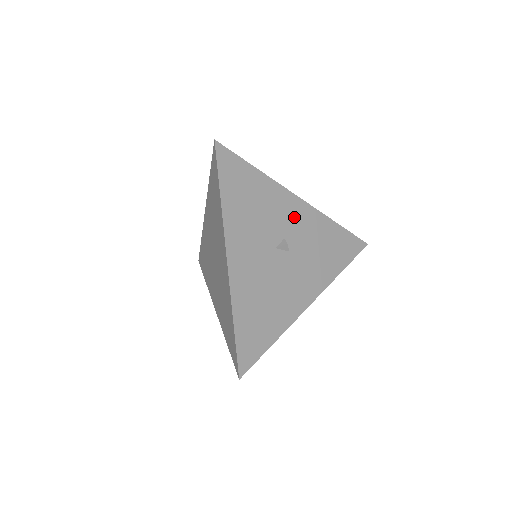
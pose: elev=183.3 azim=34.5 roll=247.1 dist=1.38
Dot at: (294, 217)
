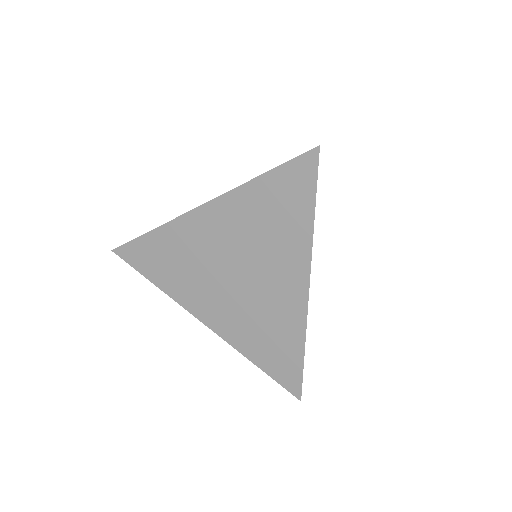
Dot at: occluded
